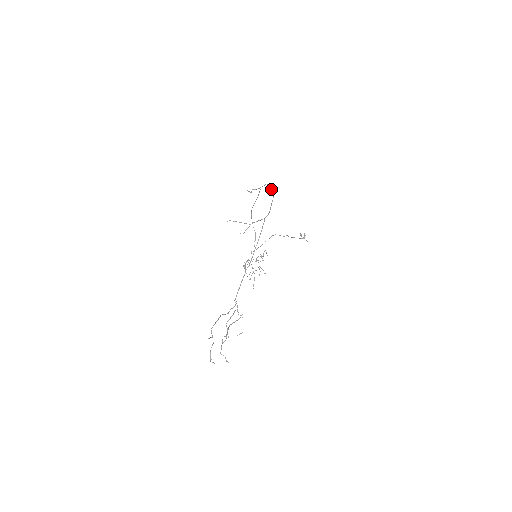
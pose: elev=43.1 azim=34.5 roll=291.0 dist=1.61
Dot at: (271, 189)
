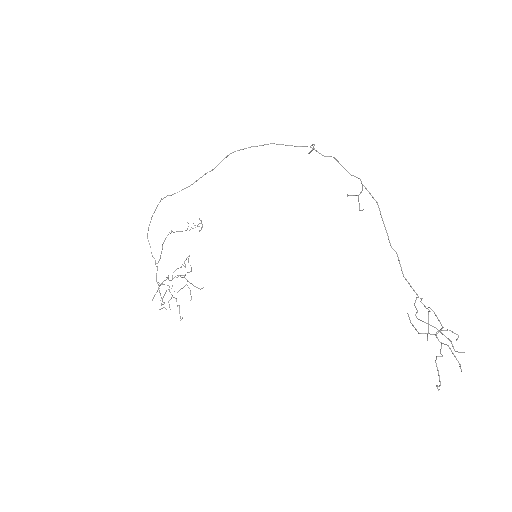
Dot at: occluded
